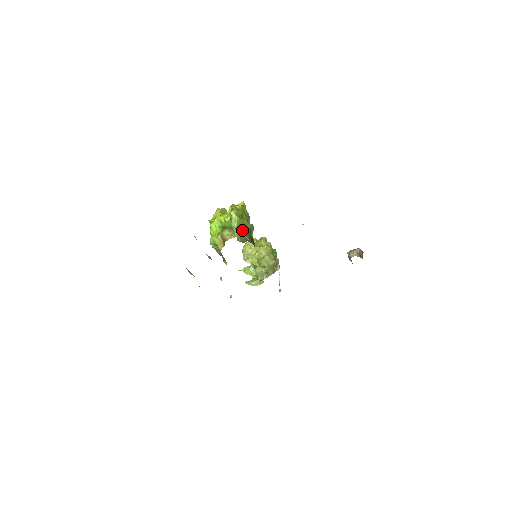
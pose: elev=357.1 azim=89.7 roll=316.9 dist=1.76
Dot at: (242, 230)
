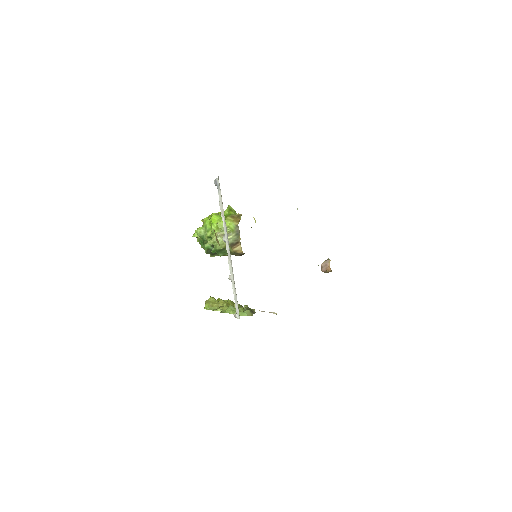
Dot at: occluded
